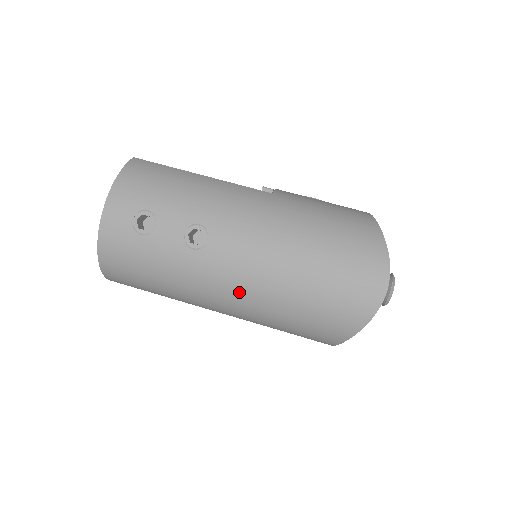
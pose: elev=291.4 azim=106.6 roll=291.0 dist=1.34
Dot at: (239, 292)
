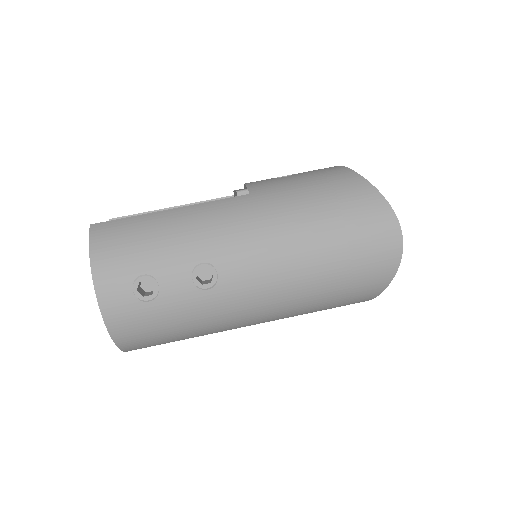
Dot at: (269, 304)
